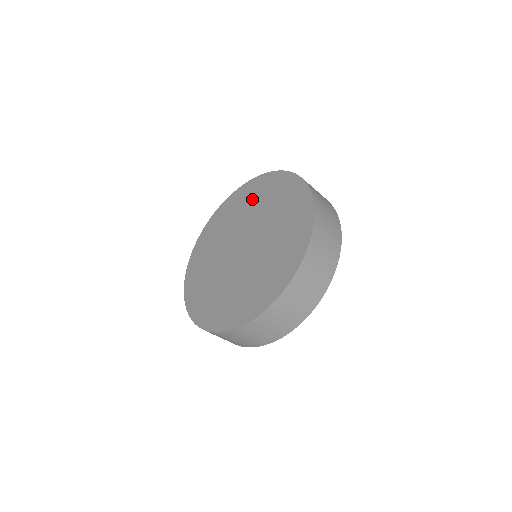
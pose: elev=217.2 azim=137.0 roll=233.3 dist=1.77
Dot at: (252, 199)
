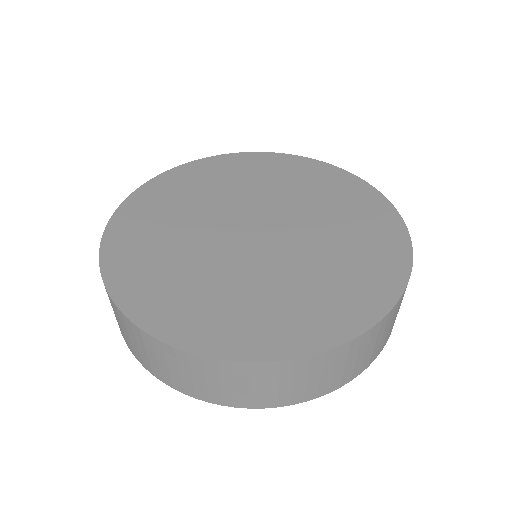
Dot at: (345, 209)
